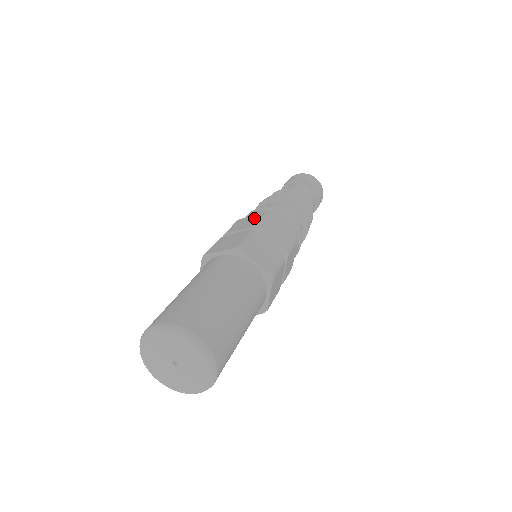
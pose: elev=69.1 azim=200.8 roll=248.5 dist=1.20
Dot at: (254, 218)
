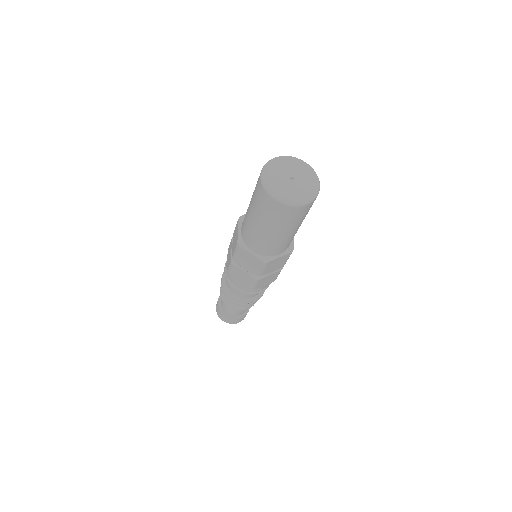
Dot at: occluded
